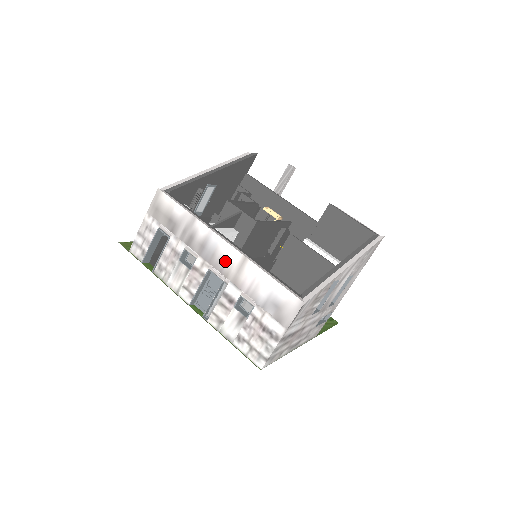
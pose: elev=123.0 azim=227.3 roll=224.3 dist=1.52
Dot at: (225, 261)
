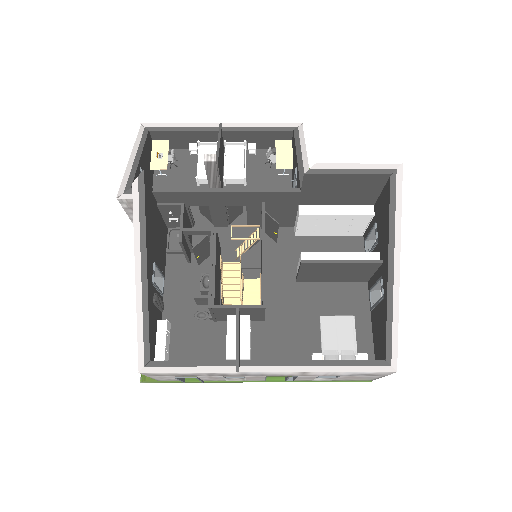
Dot at: occluded
